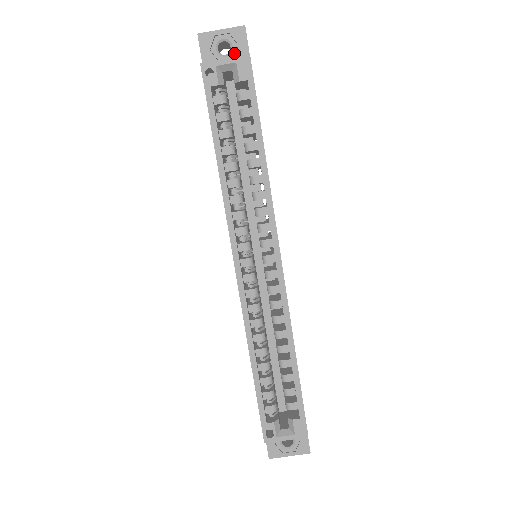
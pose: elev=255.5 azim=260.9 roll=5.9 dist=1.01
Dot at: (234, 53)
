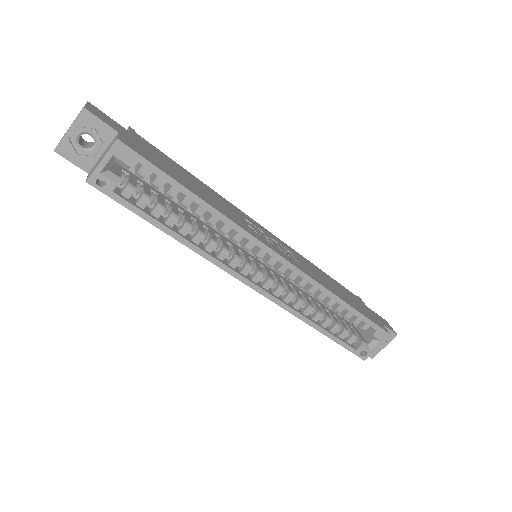
Dot at: (98, 138)
